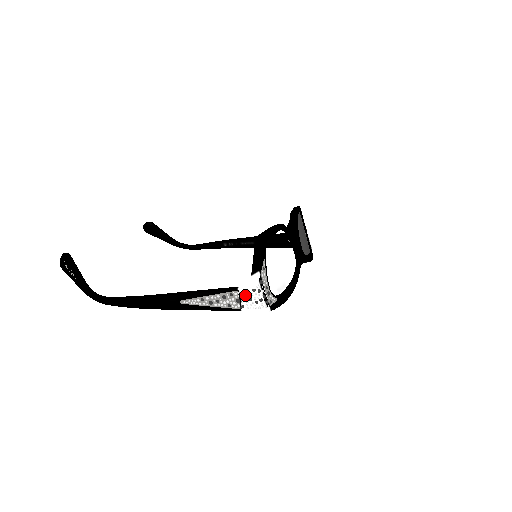
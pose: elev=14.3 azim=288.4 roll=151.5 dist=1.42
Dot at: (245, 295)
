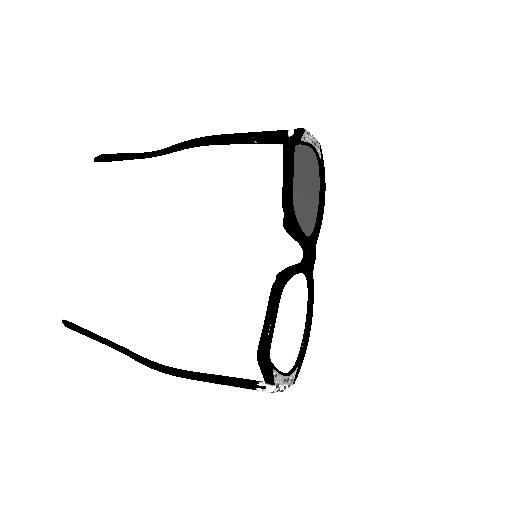
Dot at: (266, 392)
